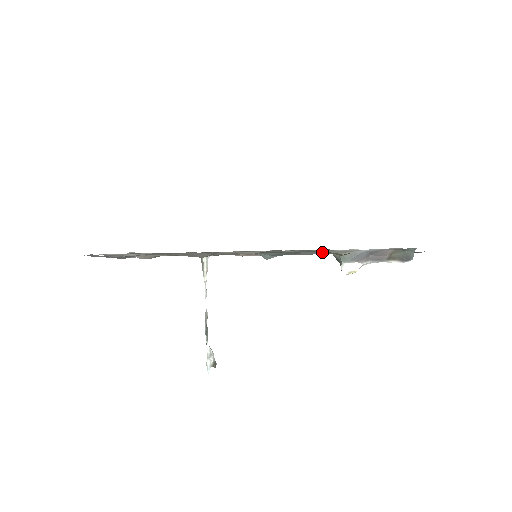
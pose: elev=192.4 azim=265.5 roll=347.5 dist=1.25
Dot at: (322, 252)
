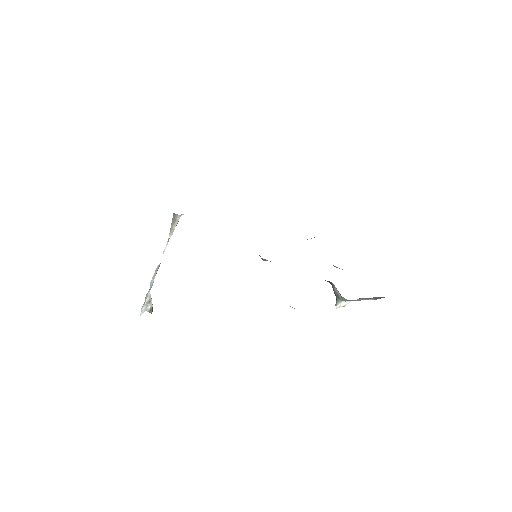
Dot at: occluded
